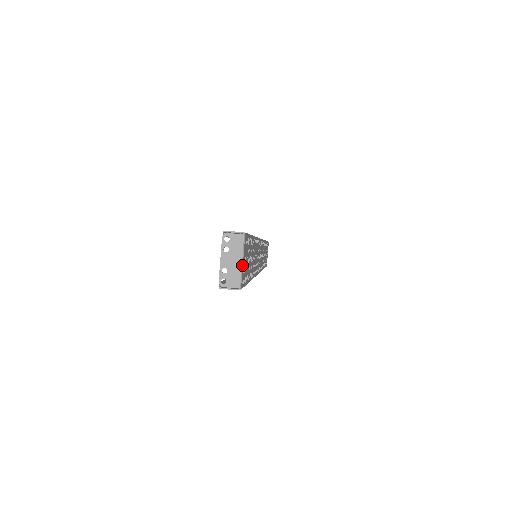
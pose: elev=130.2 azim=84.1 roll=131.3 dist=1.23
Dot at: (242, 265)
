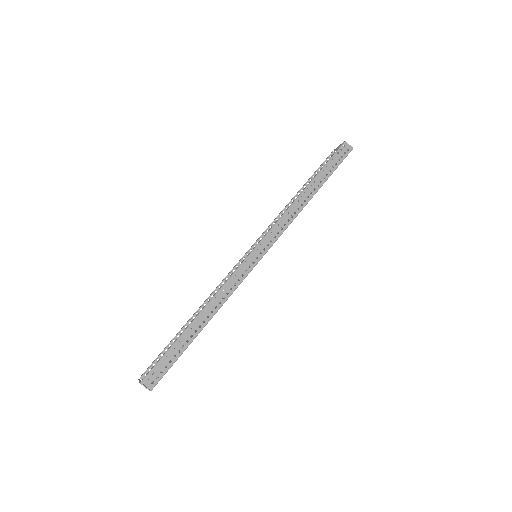
Dot at: occluded
